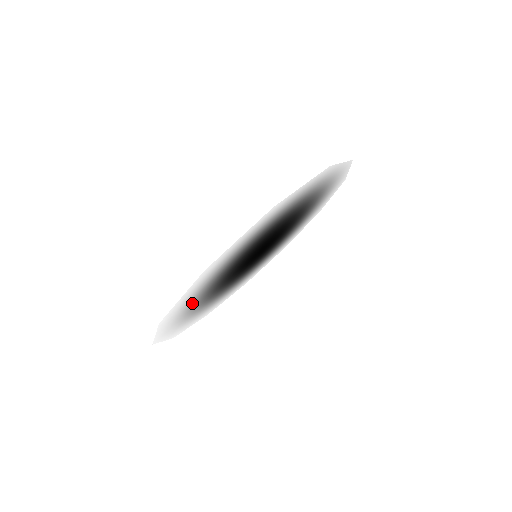
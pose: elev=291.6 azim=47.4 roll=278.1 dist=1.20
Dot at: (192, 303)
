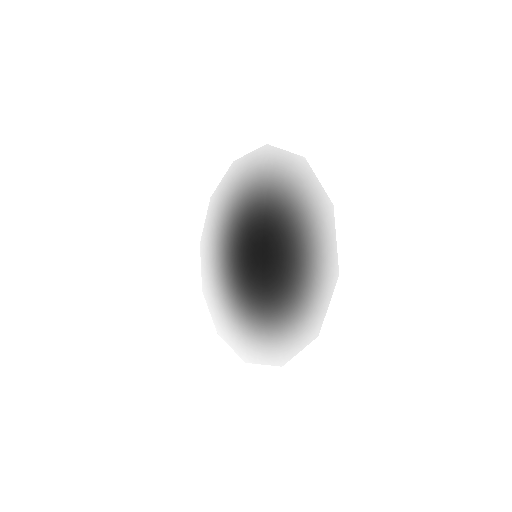
Dot at: (243, 324)
